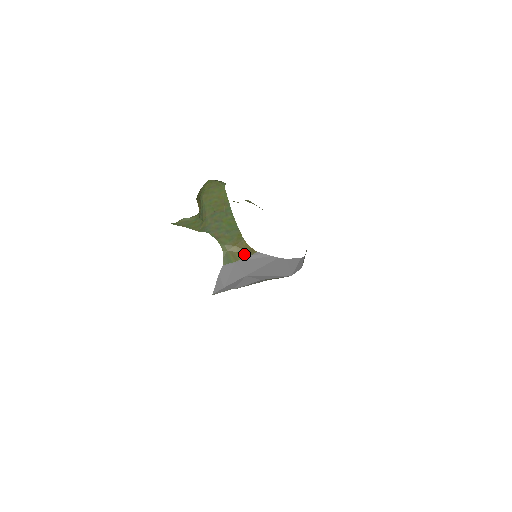
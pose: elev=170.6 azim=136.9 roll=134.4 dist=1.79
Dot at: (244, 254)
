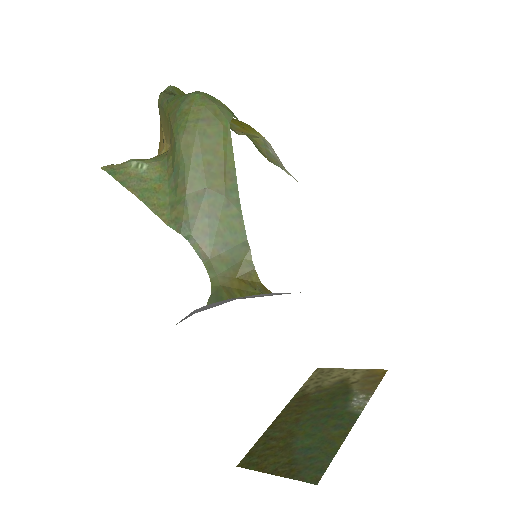
Dot at: (248, 292)
